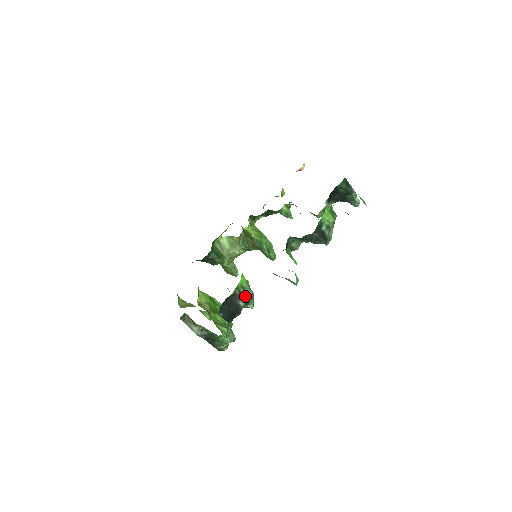
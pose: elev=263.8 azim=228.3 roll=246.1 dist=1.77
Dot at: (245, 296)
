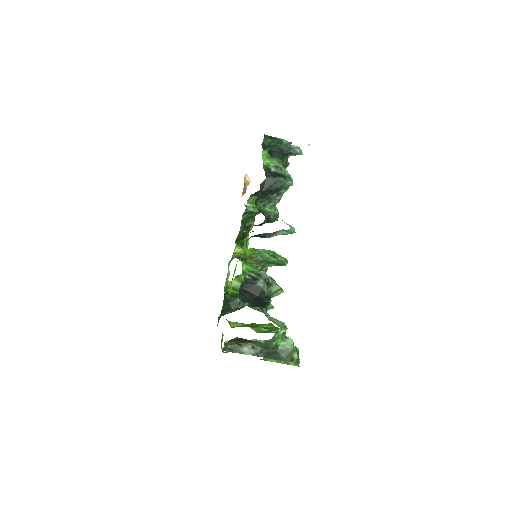
Dot at: (259, 277)
